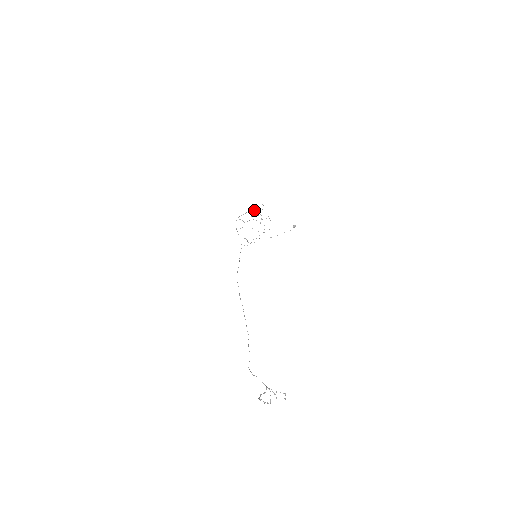
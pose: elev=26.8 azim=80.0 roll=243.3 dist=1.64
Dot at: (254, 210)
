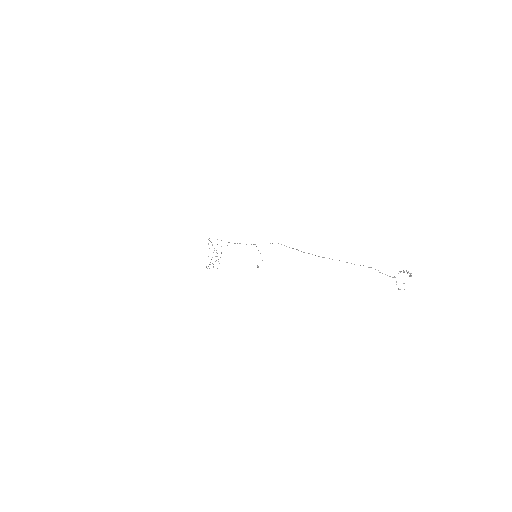
Dot at: occluded
